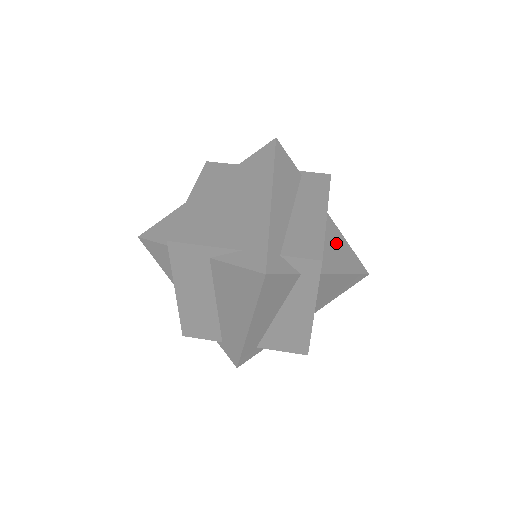
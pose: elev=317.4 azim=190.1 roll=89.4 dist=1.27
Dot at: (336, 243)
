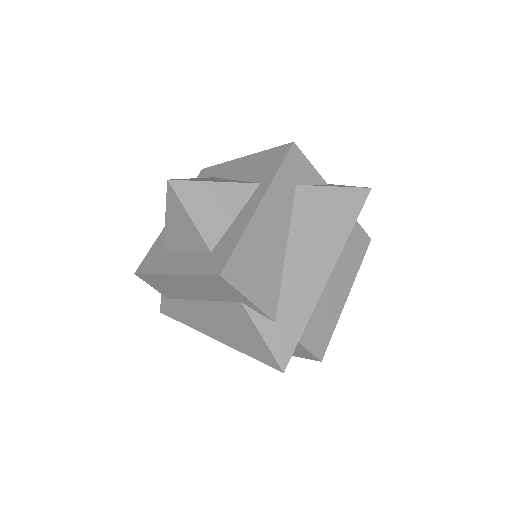
Dot at: occluded
